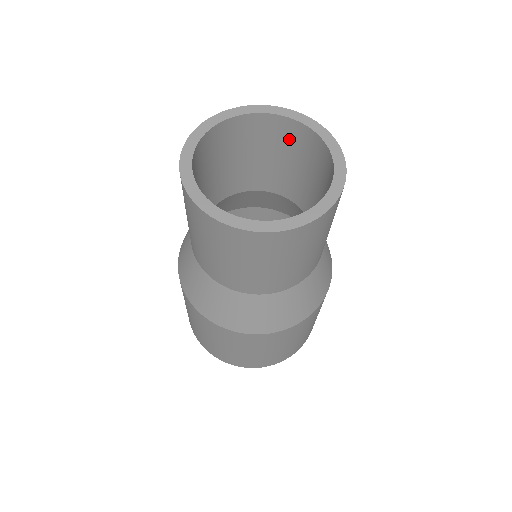
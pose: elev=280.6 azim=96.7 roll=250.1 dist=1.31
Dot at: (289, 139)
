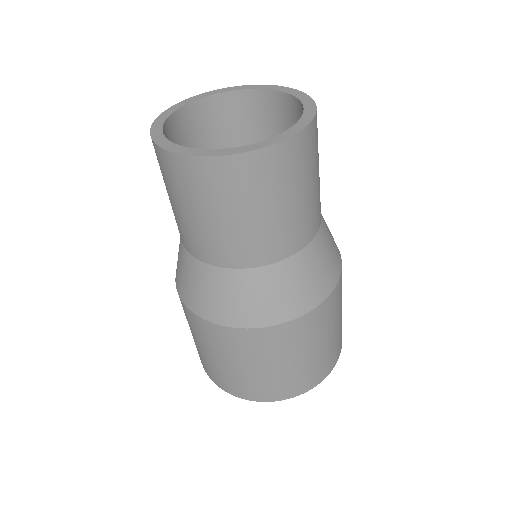
Dot at: (289, 120)
